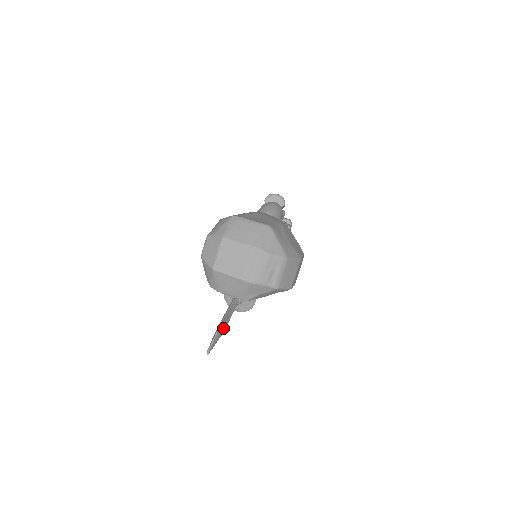
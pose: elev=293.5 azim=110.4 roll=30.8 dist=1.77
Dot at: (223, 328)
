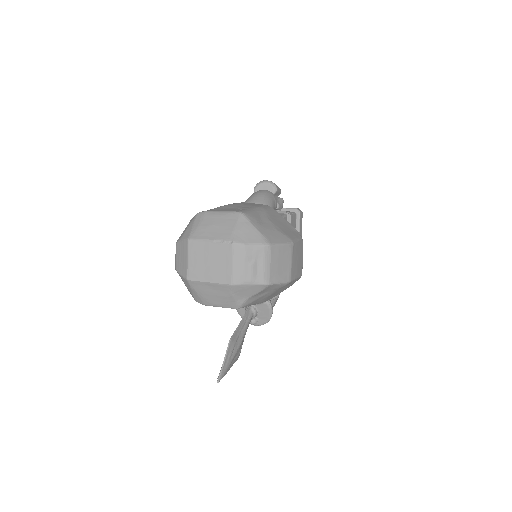
Dot at: (235, 348)
